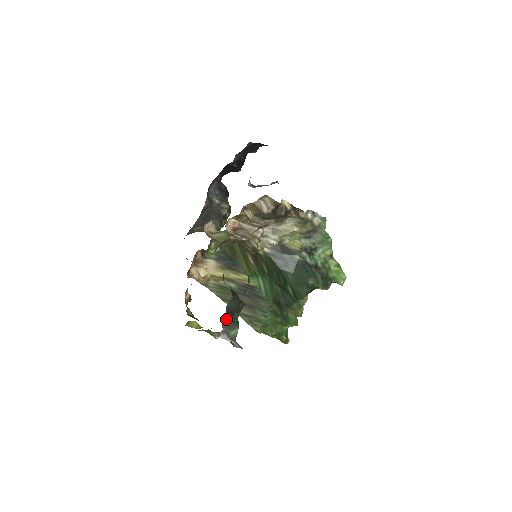
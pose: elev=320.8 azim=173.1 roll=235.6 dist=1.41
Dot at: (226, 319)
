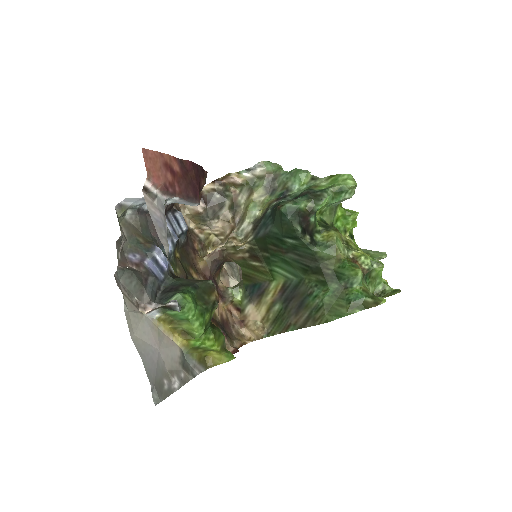
Dot at: (164, 296)
